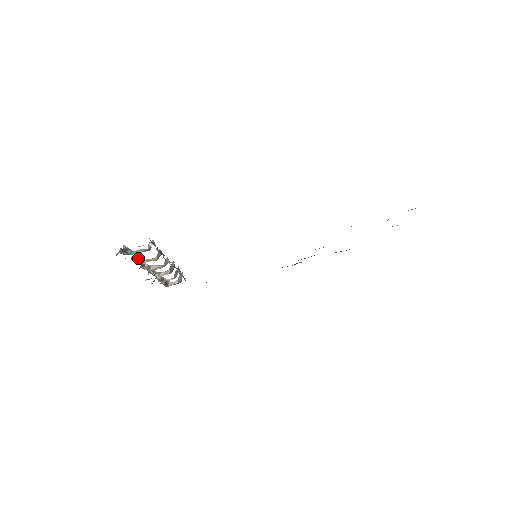
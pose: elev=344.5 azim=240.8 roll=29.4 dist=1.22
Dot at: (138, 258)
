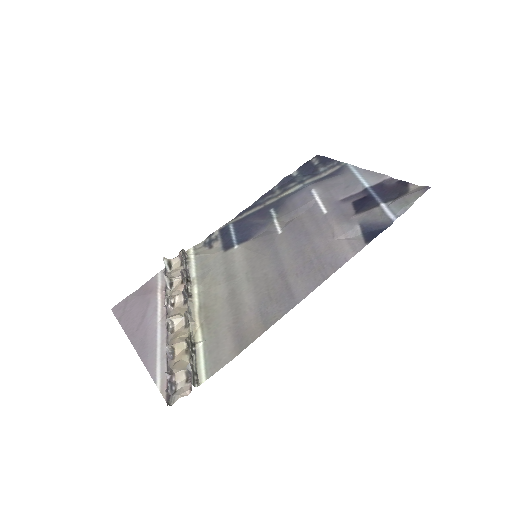
Dot at: (170, 347)
